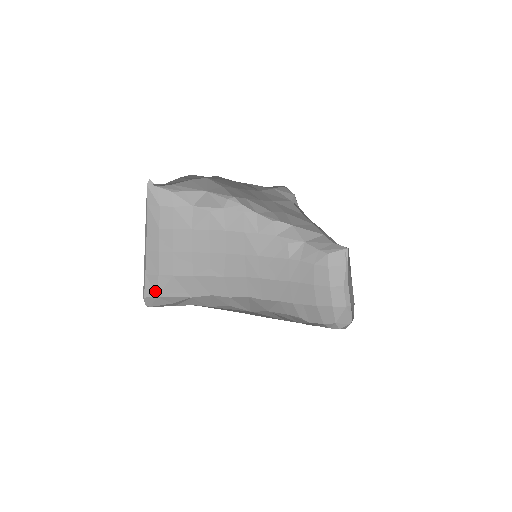
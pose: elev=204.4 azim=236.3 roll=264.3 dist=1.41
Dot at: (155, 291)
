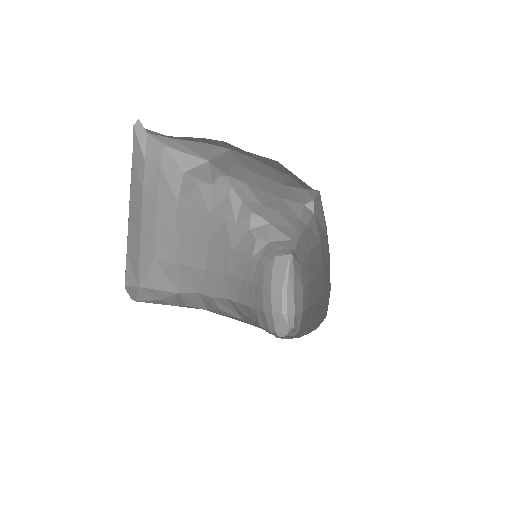
Dot at: (137, 278)
